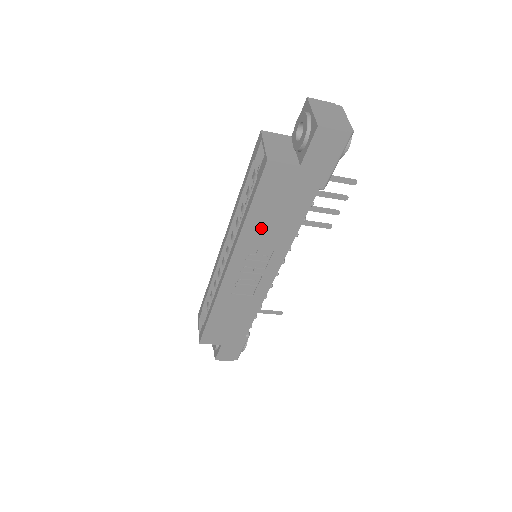
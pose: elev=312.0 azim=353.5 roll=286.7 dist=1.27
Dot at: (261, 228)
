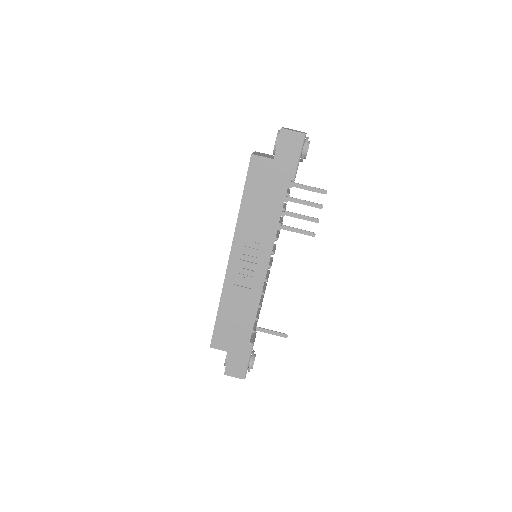
Dot at: (252, 214)
